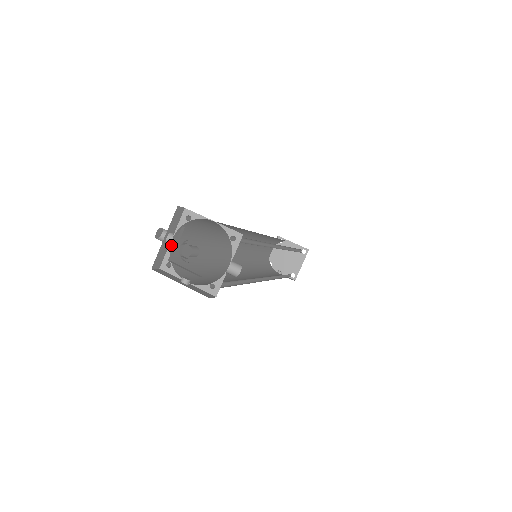
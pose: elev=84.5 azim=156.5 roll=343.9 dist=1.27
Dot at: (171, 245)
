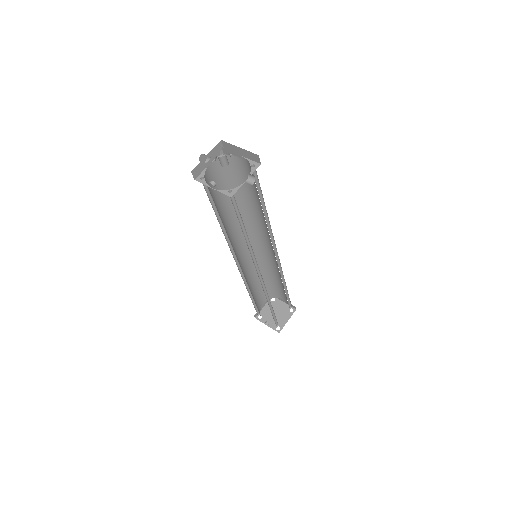
Dot at: (207, 168)
